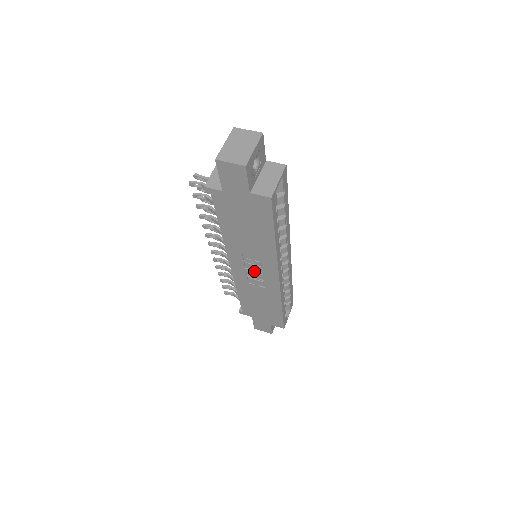
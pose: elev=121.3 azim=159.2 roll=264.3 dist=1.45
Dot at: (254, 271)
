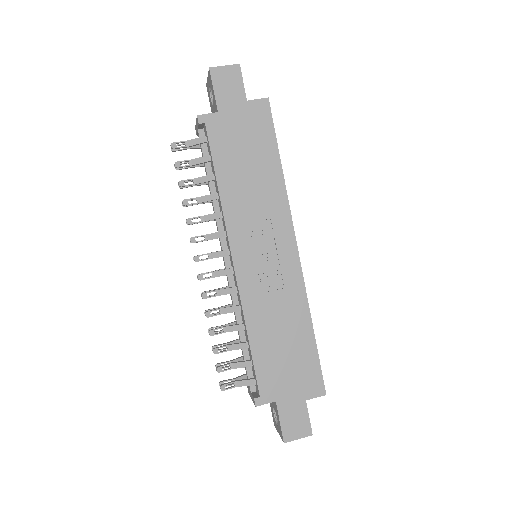
Dot at: (265, 254)
